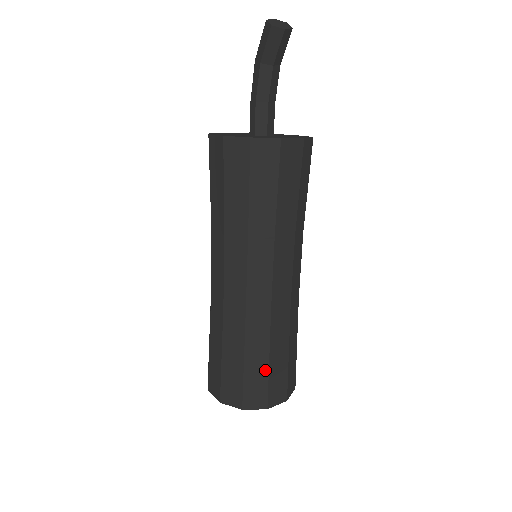
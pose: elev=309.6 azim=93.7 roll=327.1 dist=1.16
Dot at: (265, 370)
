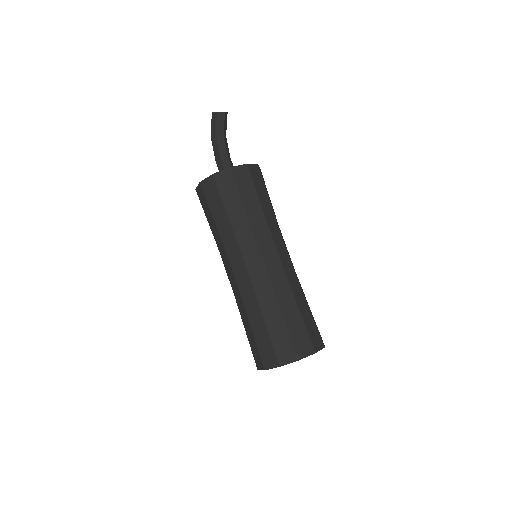
Dot at: (301, 321)
